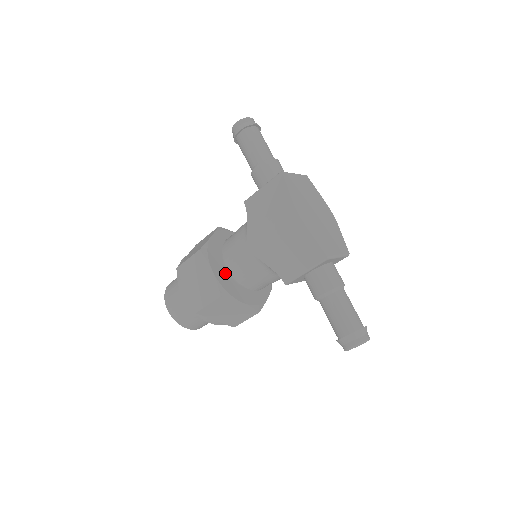
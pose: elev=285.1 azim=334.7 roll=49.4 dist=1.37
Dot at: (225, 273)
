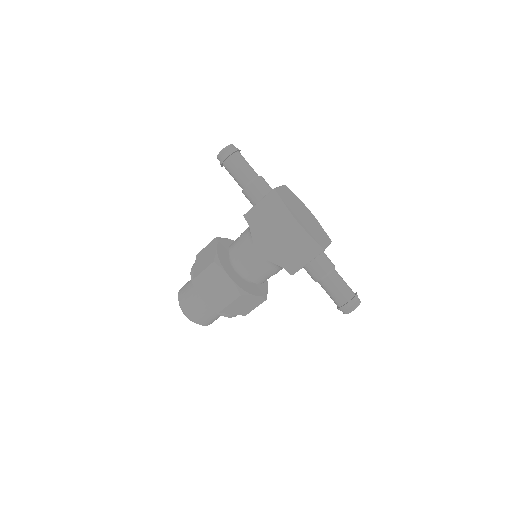
Dot at: (237, 276)
